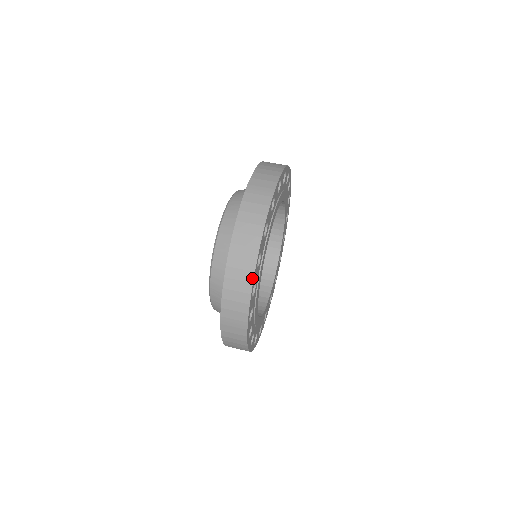
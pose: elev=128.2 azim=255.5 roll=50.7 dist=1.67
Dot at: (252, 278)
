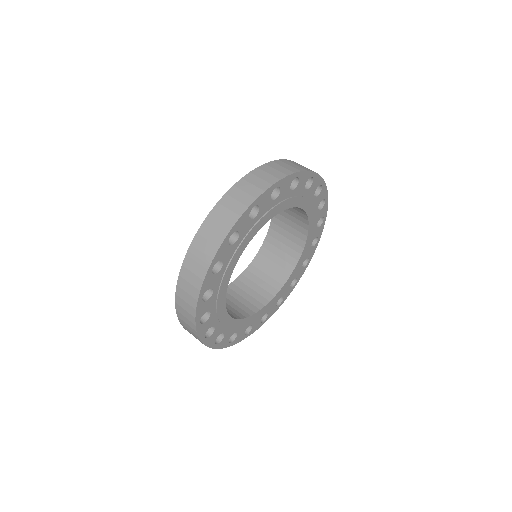
Dot at: (196, 334)
